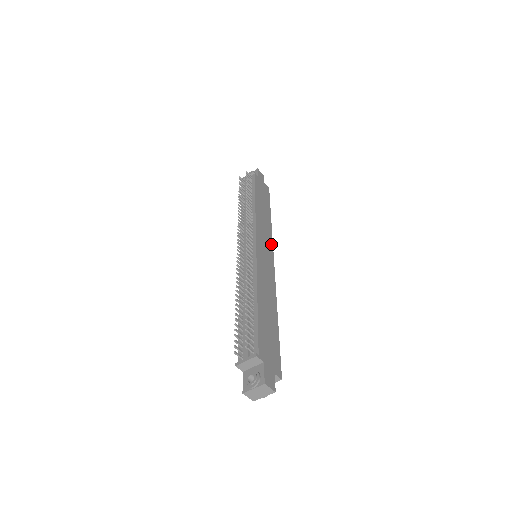
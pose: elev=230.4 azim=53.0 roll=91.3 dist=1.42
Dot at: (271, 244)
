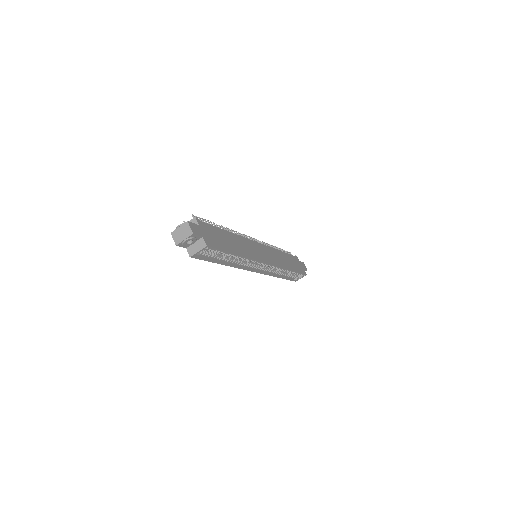
Dot at: (276, 264)
